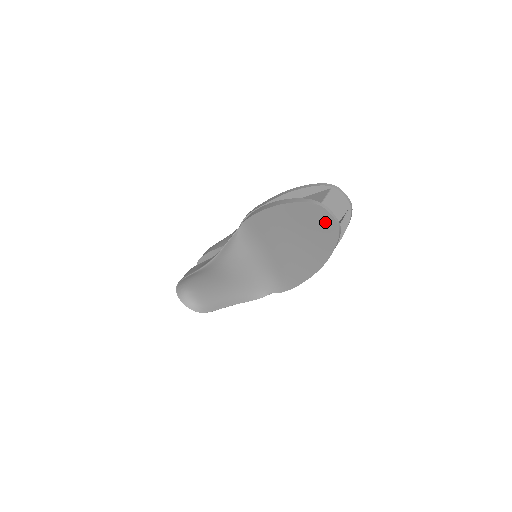
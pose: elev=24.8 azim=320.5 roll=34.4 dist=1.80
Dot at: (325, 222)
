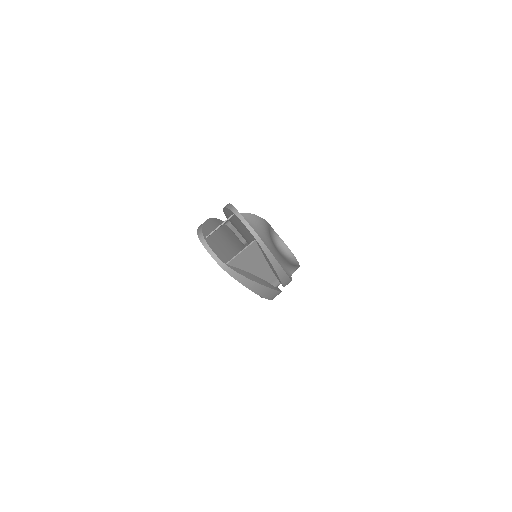
Dot at: occluded
